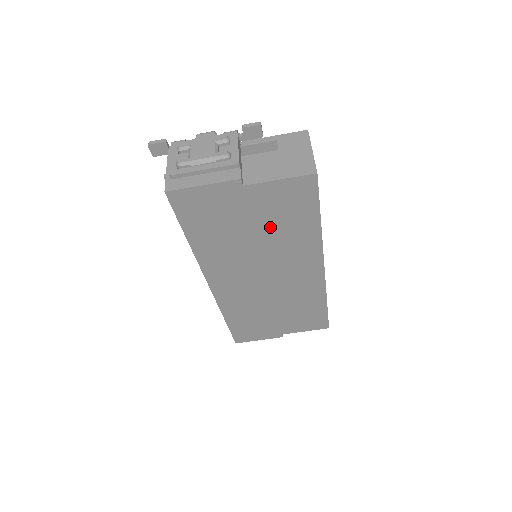
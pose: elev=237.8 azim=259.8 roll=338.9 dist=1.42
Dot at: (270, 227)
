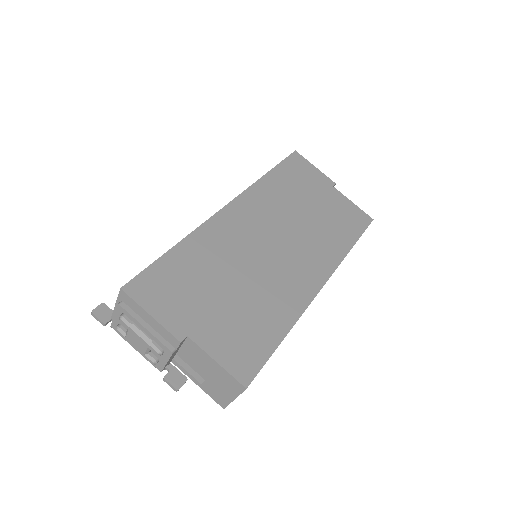
Dot at: (322, 217)
